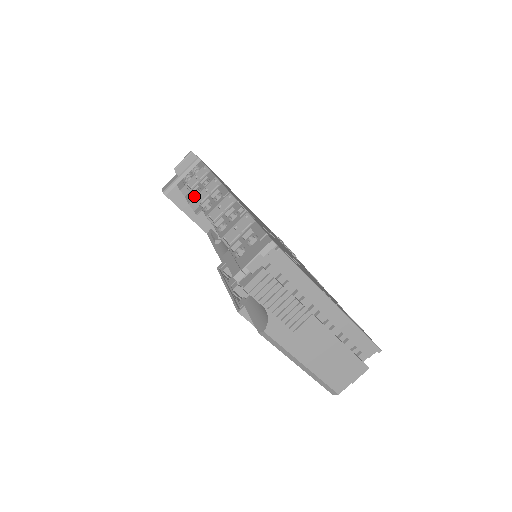
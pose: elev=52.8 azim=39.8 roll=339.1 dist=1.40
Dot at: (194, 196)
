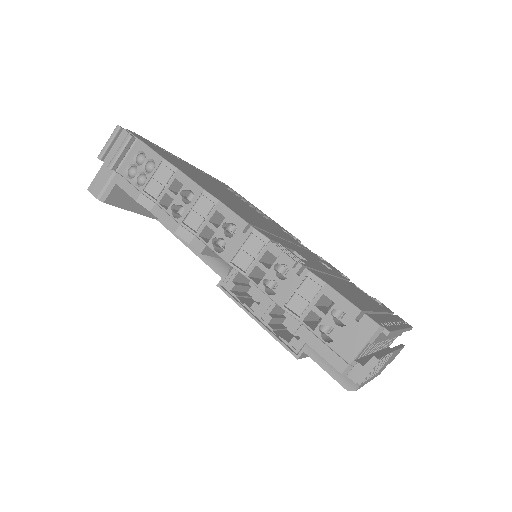
Dot at: (177, 219)
